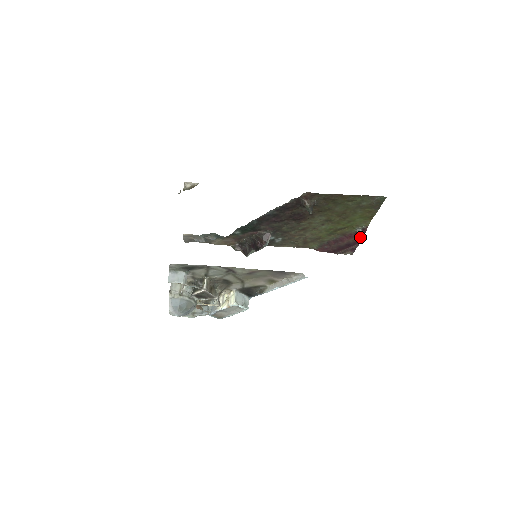
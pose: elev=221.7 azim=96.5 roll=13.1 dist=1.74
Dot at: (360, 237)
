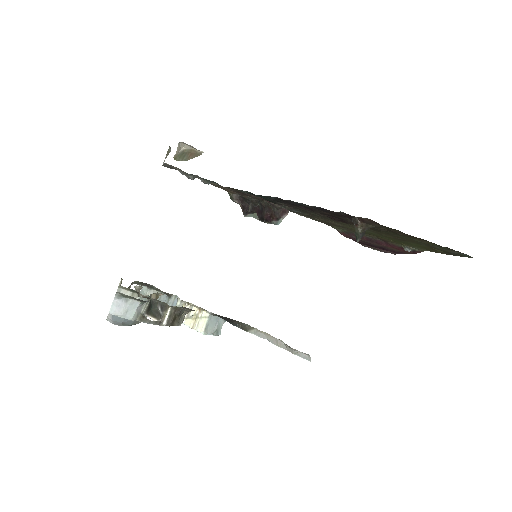
Dot at: (404, 252)
